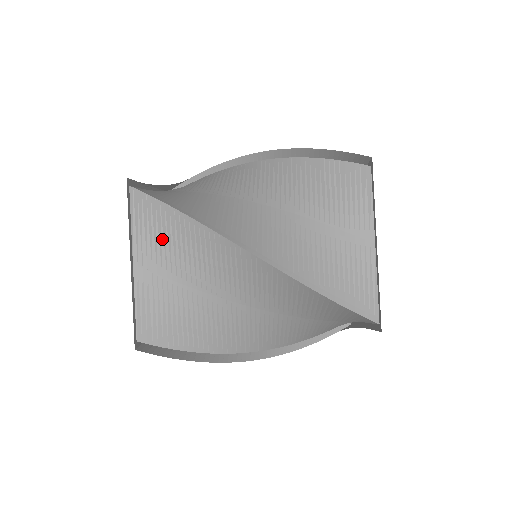
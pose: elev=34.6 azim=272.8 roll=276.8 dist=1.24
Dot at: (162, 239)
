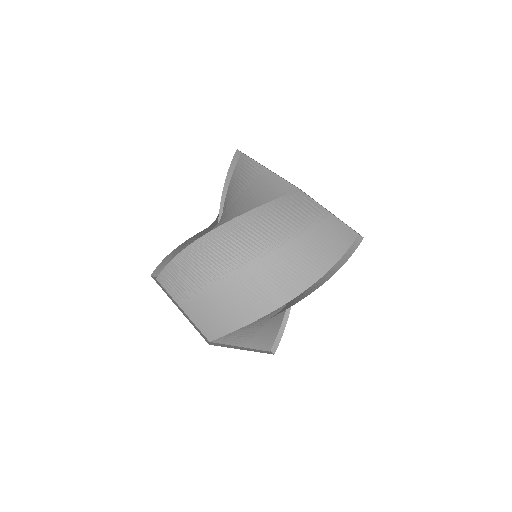
Dot at: (181, 281)
